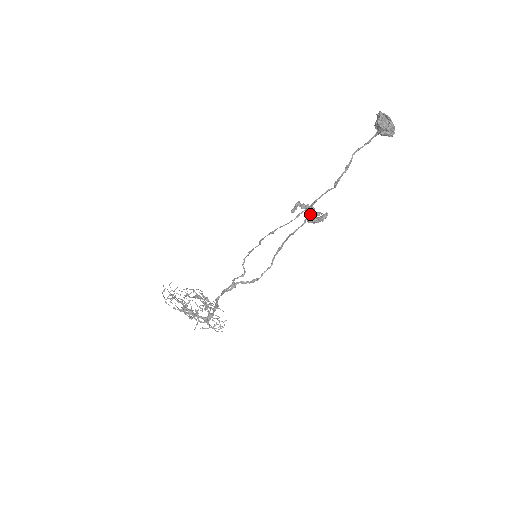
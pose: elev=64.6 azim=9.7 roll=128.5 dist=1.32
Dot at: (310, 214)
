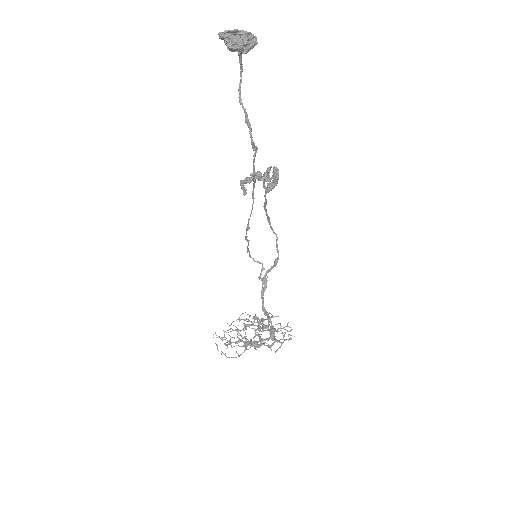
Dot at: (262, 180)
